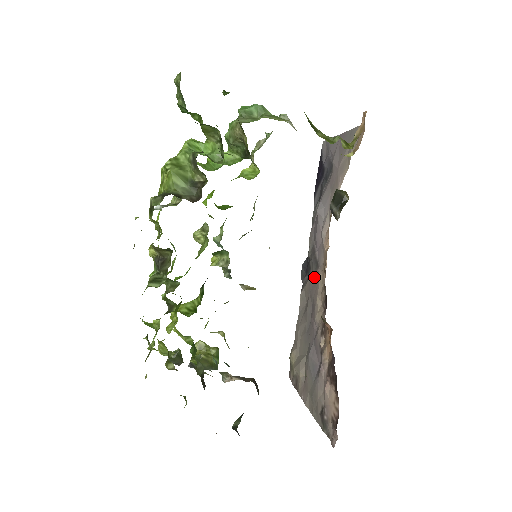
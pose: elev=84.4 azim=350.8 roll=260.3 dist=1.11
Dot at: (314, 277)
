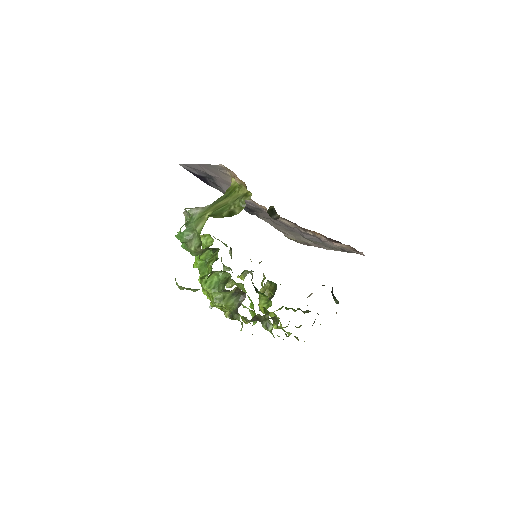
Dot at: (264, 213)
